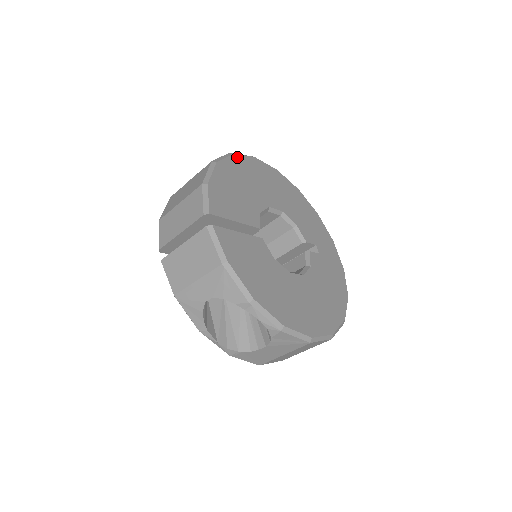
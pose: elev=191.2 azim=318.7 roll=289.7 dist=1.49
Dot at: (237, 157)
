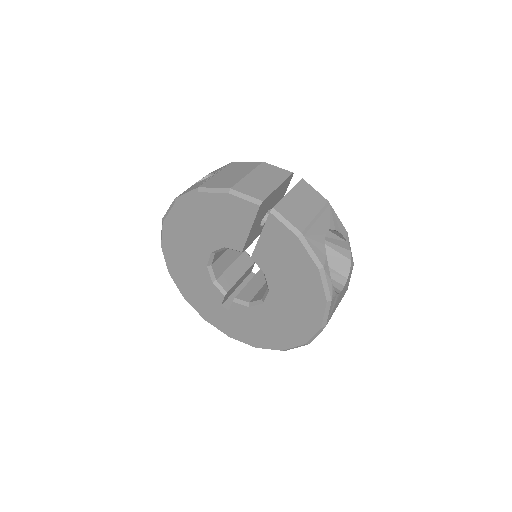
Dot at: occluded
